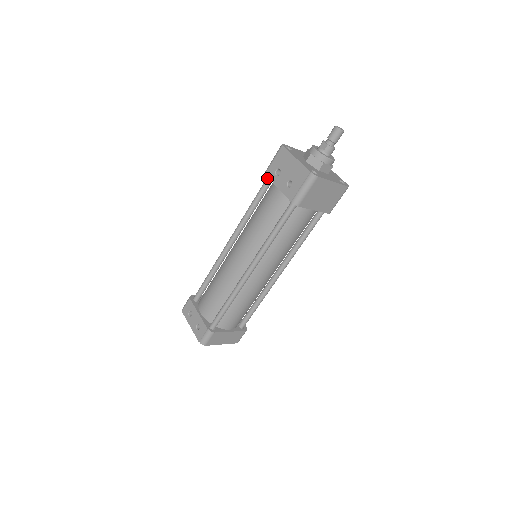
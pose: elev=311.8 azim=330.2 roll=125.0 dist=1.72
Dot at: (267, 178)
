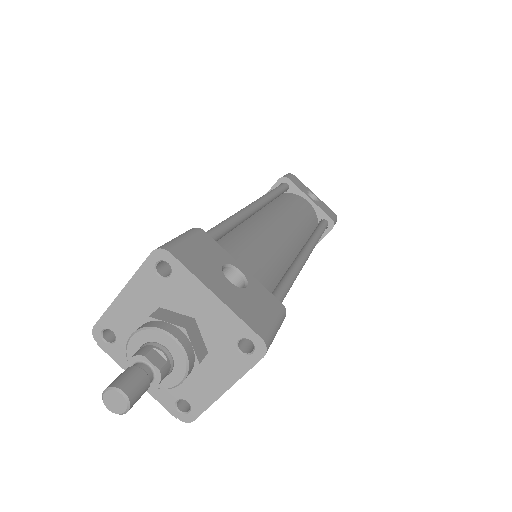
Dot at: occluded
